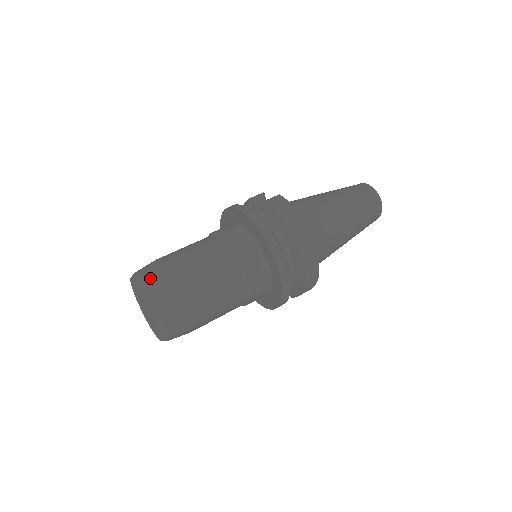
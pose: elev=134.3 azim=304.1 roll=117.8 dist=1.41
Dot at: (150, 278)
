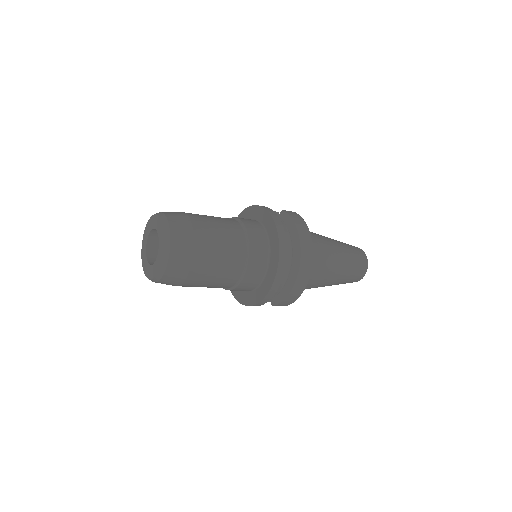
Dot at: (172, 216)
